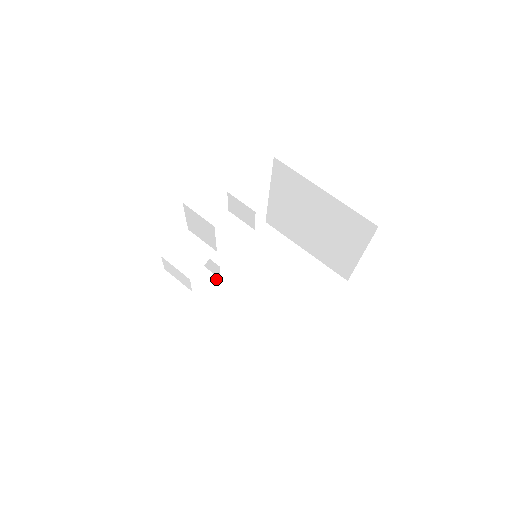
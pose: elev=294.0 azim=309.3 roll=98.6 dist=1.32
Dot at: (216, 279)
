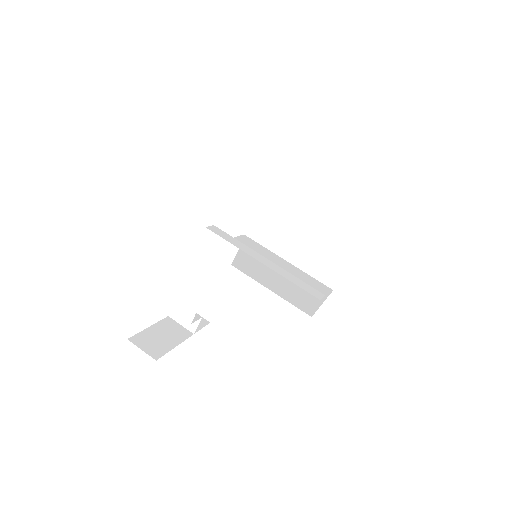
Dot at: (228, 280)
